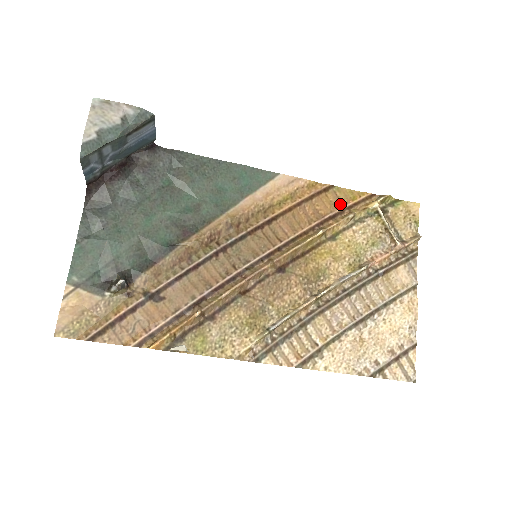
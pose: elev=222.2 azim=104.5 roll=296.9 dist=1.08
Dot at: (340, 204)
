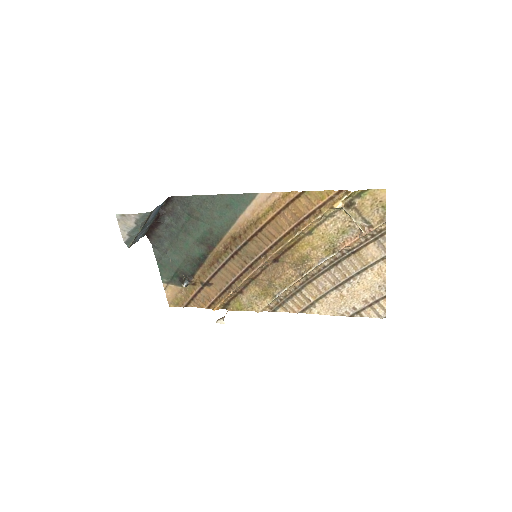
Dot at: (312, 205)
